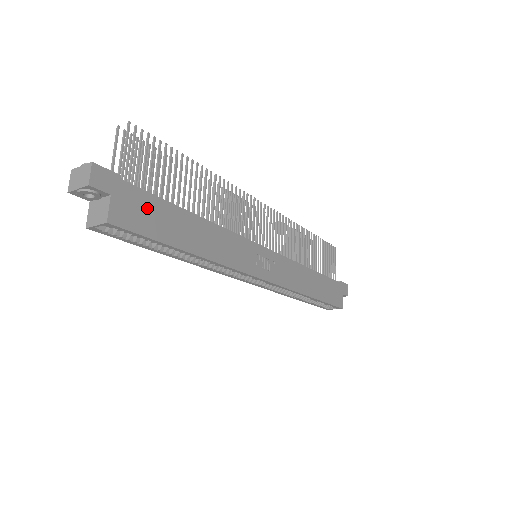
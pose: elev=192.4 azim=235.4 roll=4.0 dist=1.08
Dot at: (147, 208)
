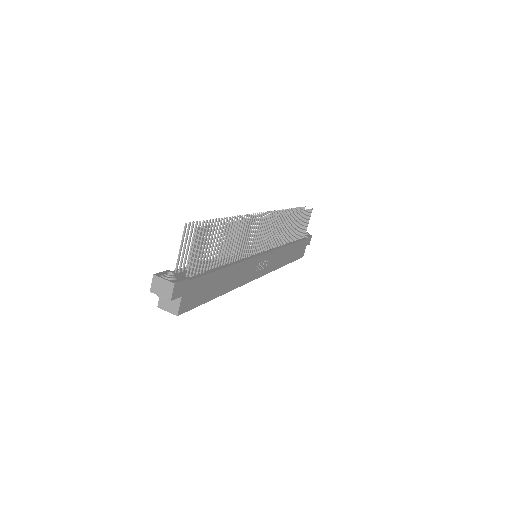
Dot at: (200, 287)
